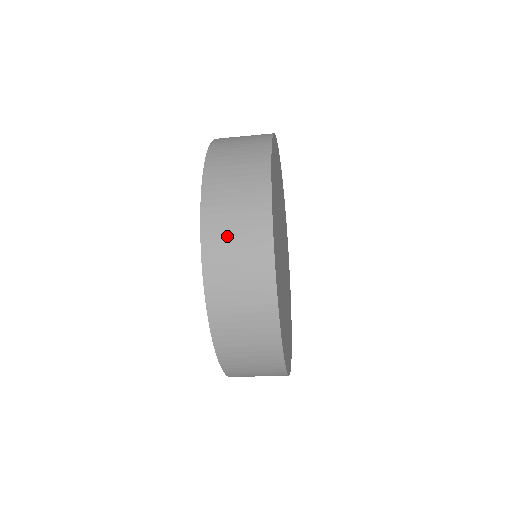
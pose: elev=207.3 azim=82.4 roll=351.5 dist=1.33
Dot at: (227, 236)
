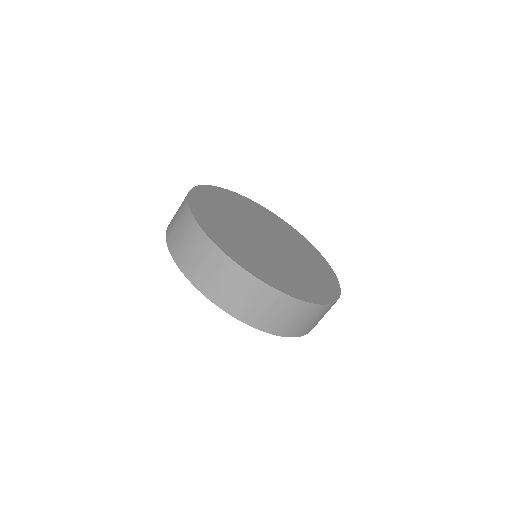
Dot at: (222, 289)
